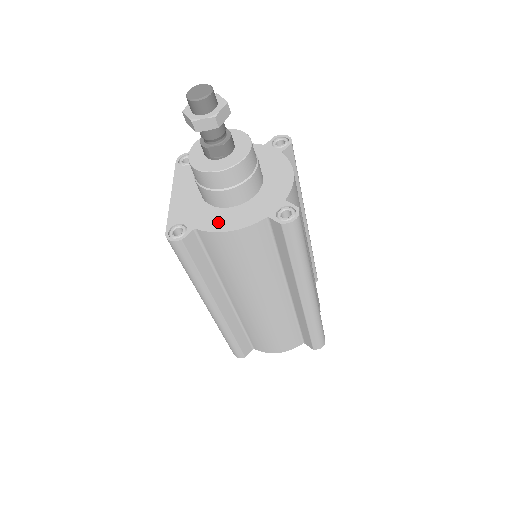
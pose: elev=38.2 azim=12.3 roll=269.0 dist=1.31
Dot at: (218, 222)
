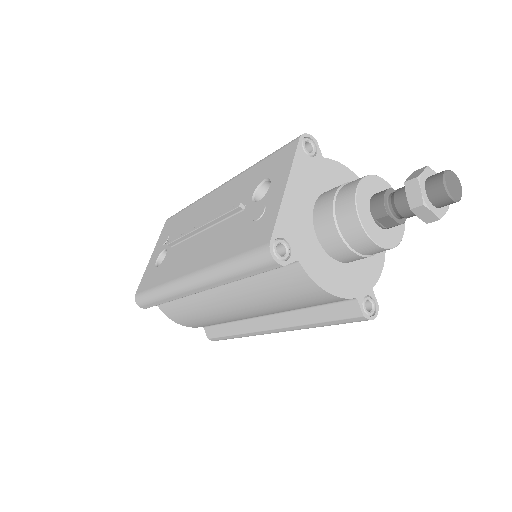
Dot at: (319, 270)
